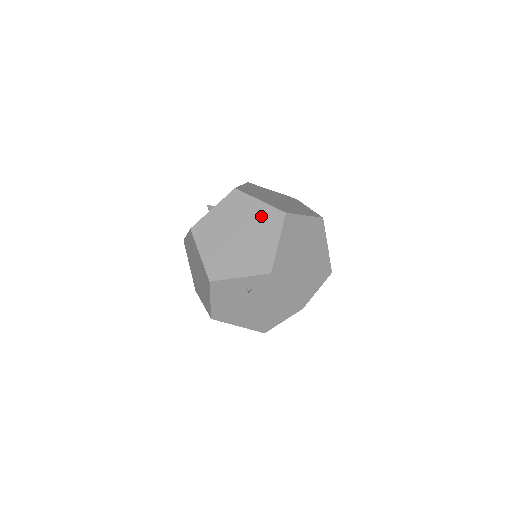
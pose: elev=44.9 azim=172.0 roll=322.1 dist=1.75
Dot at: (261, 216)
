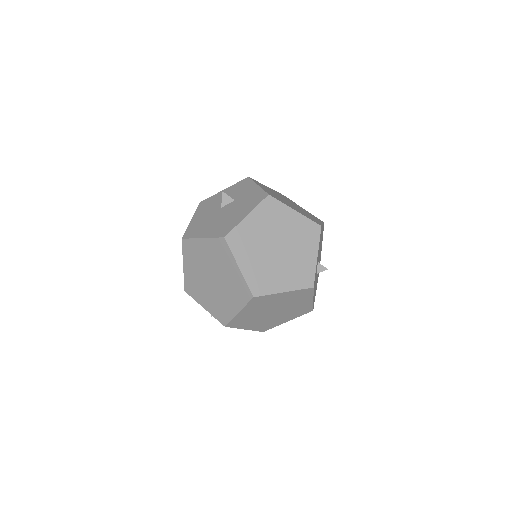
Dot at: (234, 281)
